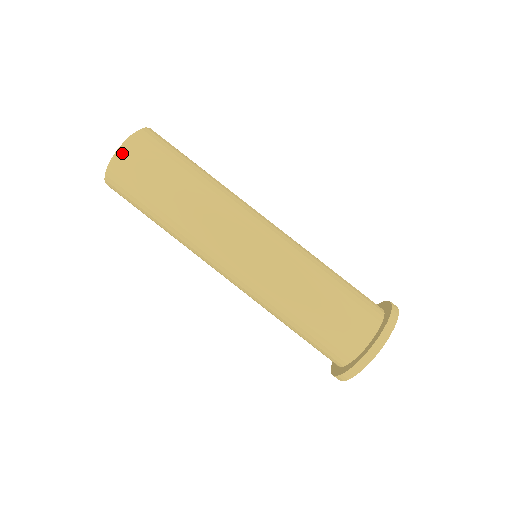
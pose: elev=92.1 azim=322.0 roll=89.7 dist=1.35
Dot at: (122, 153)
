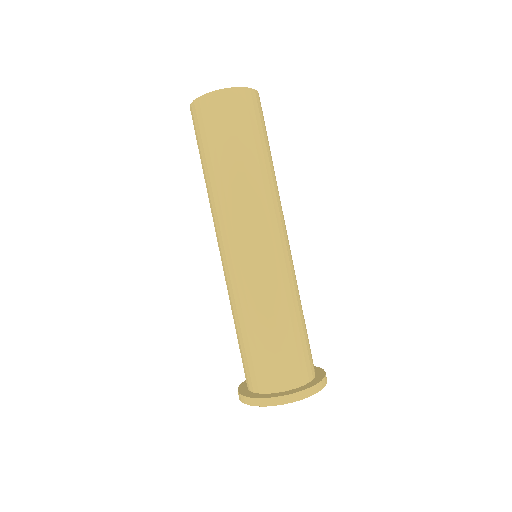
Dot at: (227, 94)
